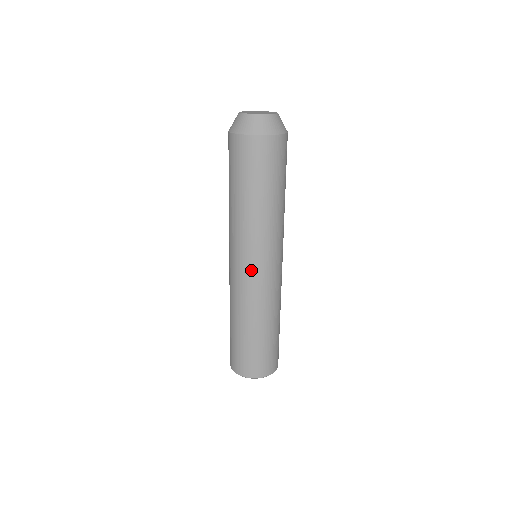
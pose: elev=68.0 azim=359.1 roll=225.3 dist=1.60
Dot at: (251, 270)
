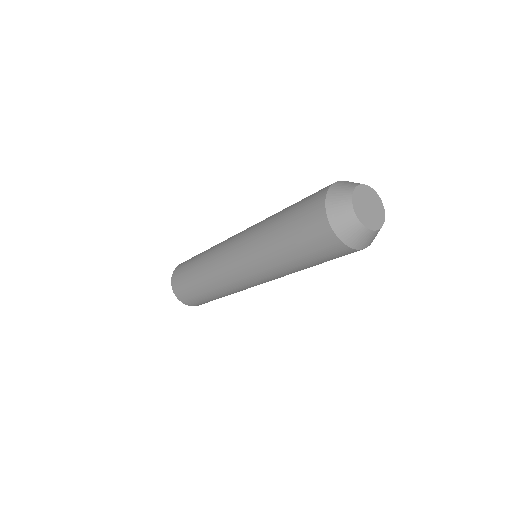
Dot at: (240, 277)
